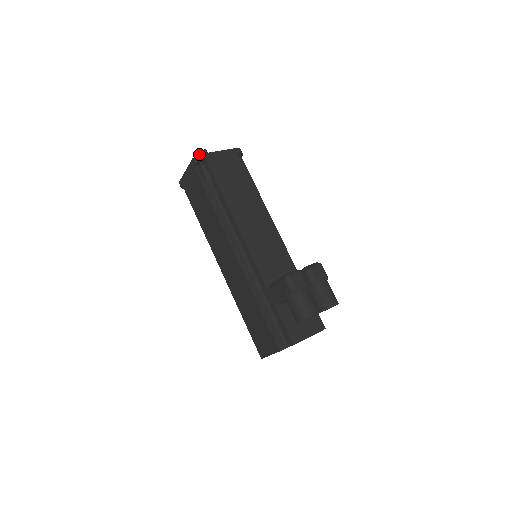
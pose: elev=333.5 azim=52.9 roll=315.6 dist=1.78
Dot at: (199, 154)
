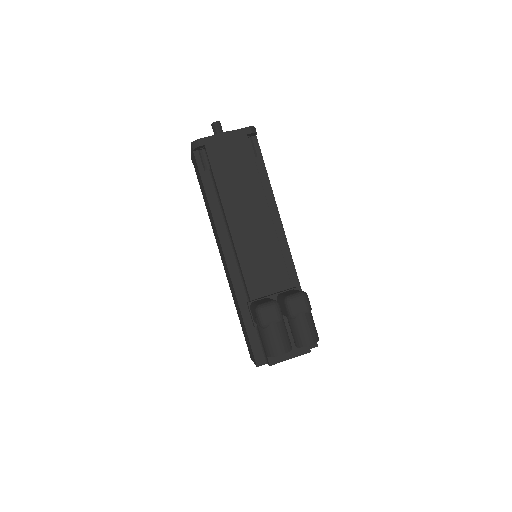
Dot at: (197, 139)
